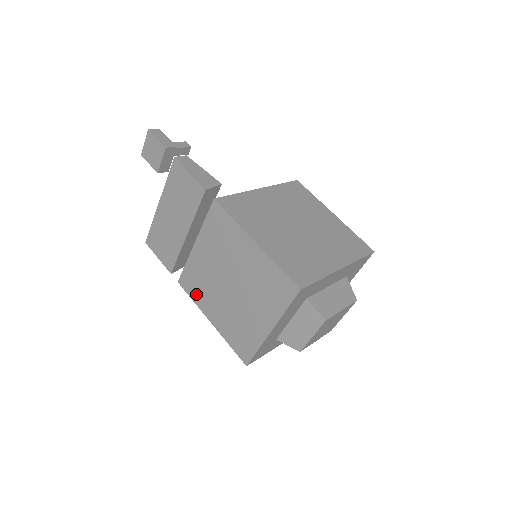
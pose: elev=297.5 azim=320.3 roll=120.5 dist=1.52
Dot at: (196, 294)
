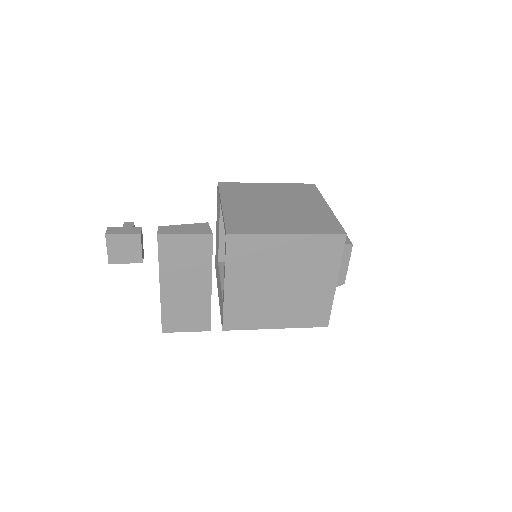
Dot at: (249, 322)
